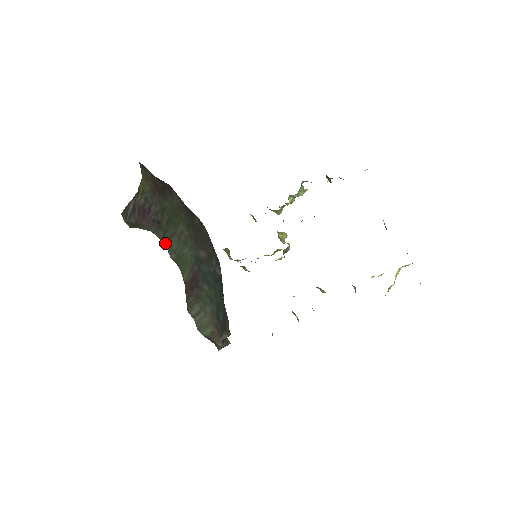
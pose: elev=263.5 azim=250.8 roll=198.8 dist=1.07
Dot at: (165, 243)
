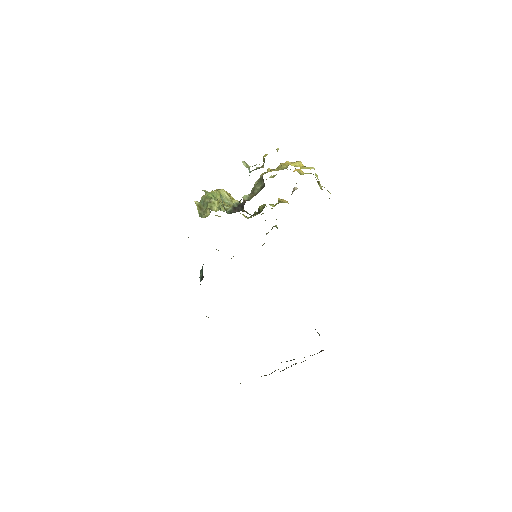
Dot at: occluded
